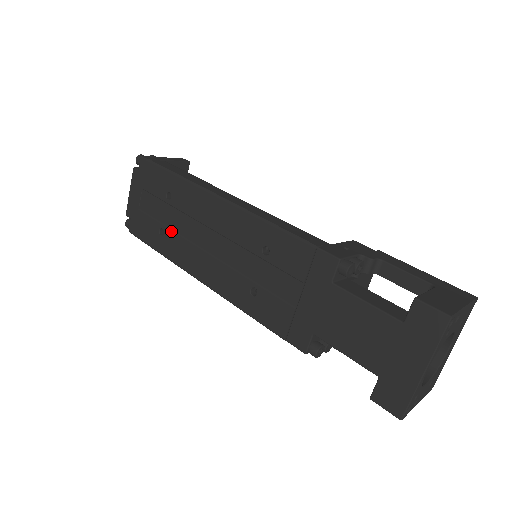
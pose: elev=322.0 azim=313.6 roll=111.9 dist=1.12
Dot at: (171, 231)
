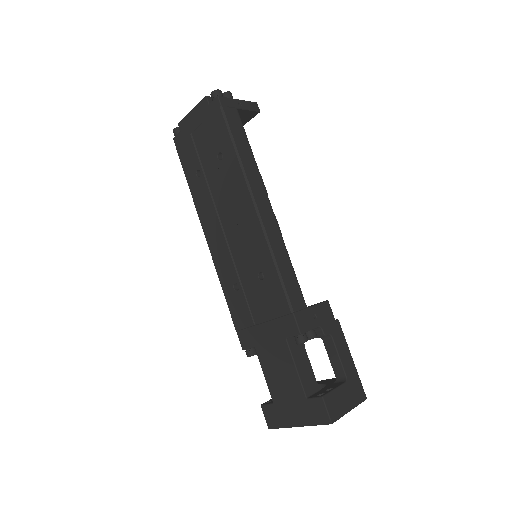
Dot at: (206, 182)
